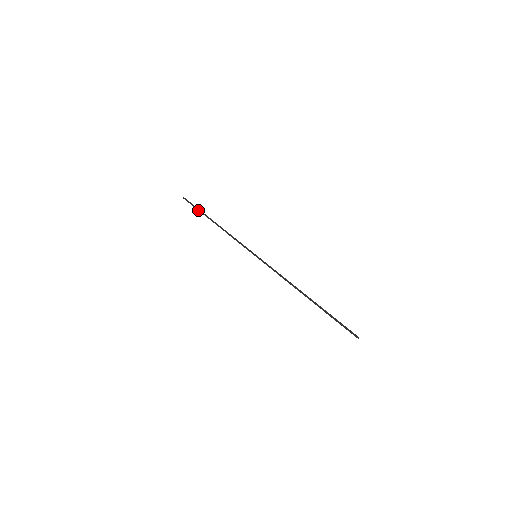
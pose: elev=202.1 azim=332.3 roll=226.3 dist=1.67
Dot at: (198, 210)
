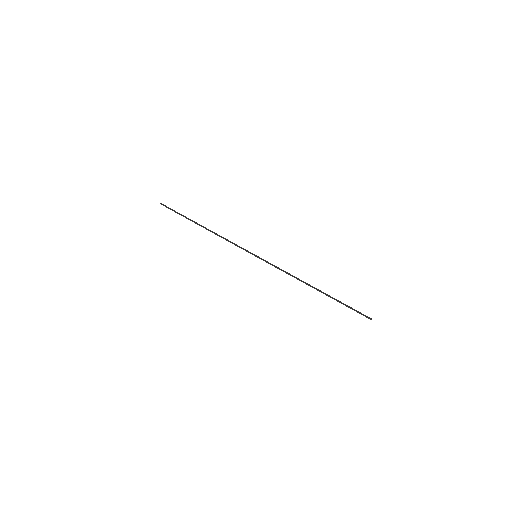
Dot at: (181, 215)
